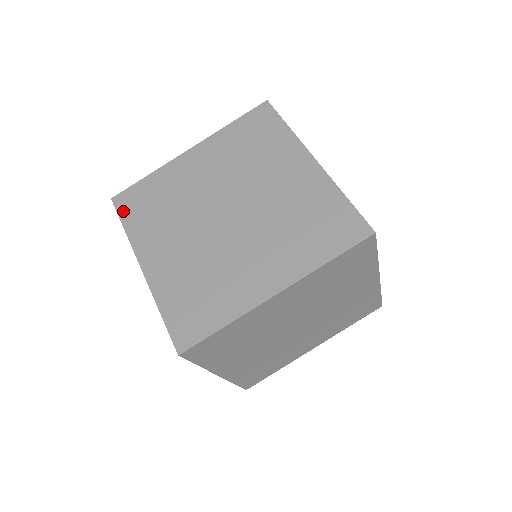
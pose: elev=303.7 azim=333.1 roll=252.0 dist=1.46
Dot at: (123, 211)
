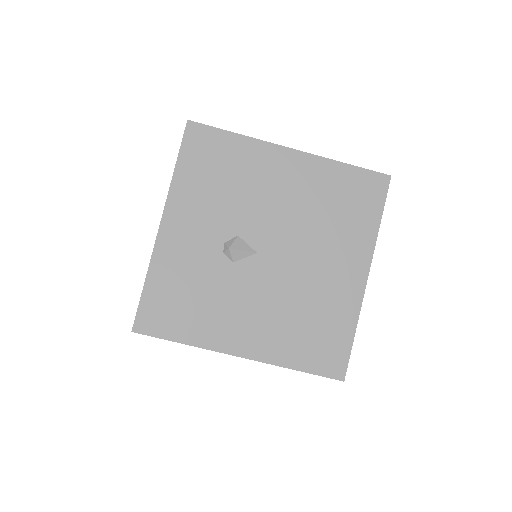
Dot at: occluded
